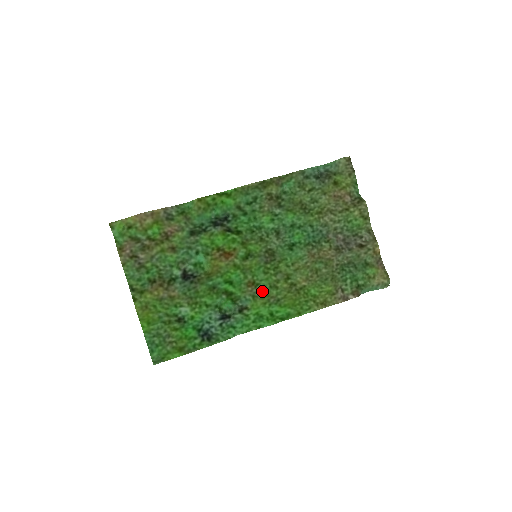
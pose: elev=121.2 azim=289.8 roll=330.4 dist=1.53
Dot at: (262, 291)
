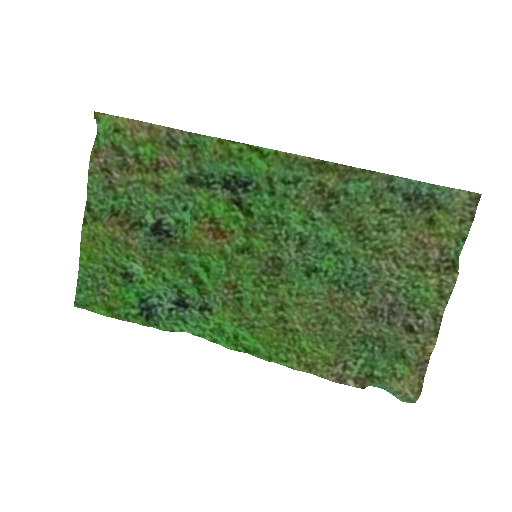
Dot at: (239, 303)
